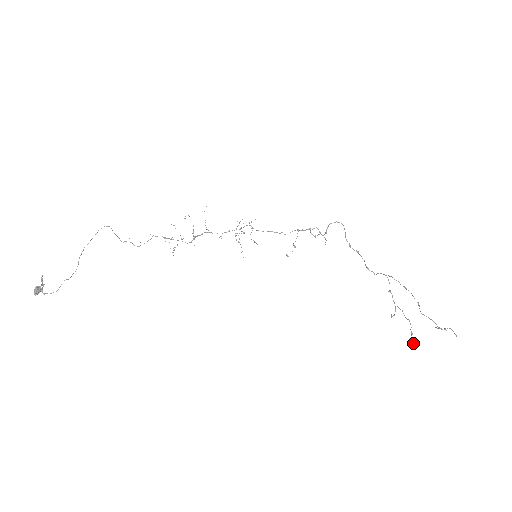
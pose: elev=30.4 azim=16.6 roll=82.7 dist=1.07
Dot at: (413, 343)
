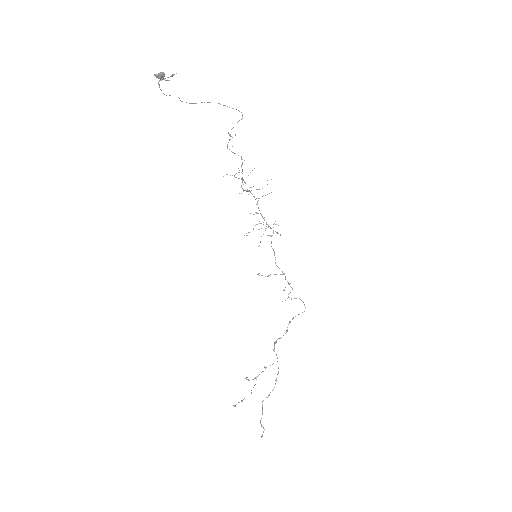
Dot at: occluded
